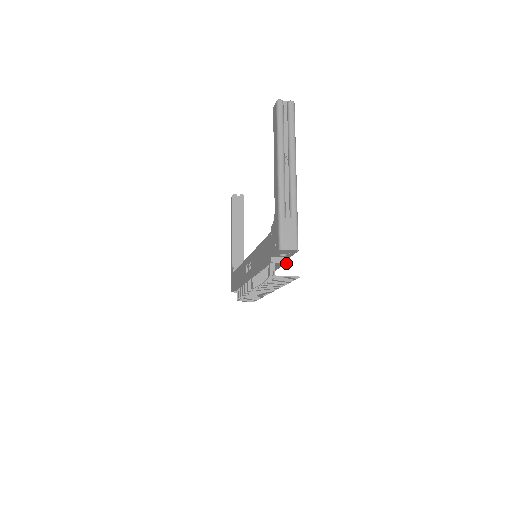
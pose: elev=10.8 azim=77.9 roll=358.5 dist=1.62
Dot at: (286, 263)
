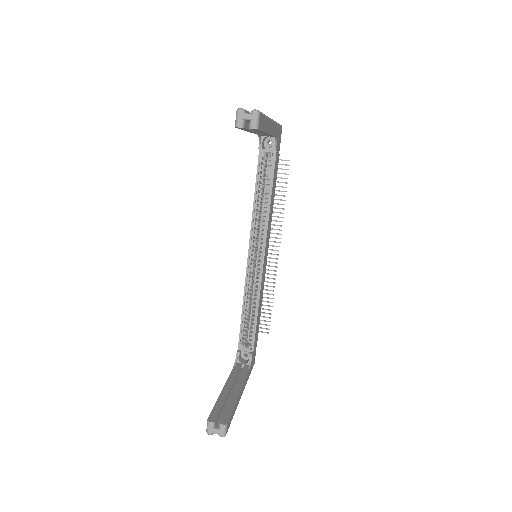
Dot at: occluded
